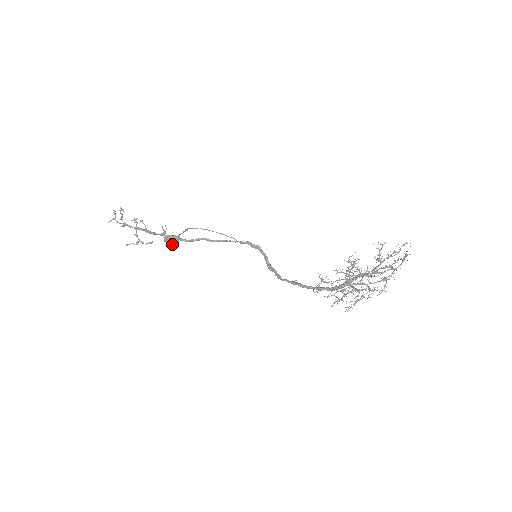
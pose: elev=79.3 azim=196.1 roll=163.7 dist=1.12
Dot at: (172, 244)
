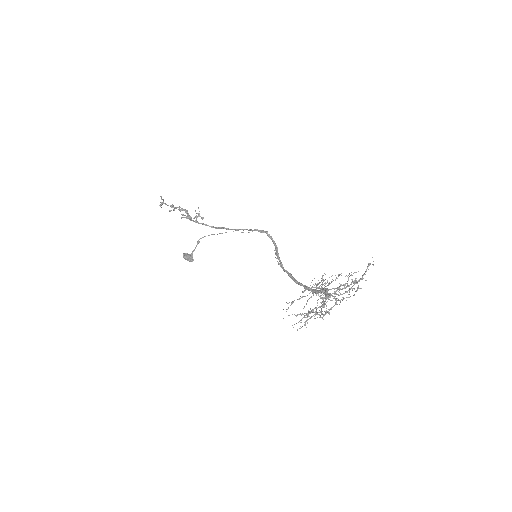
Dot at: (189, 261)
